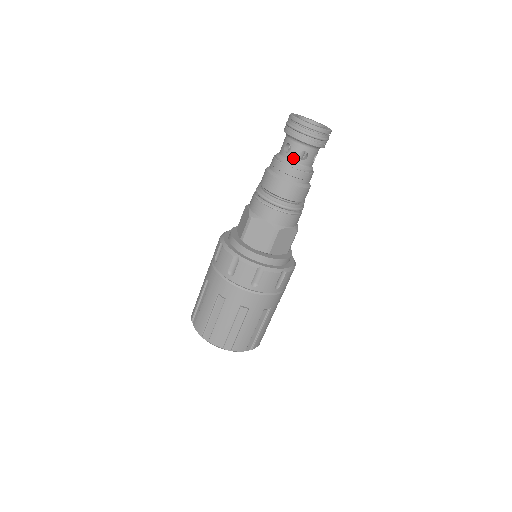
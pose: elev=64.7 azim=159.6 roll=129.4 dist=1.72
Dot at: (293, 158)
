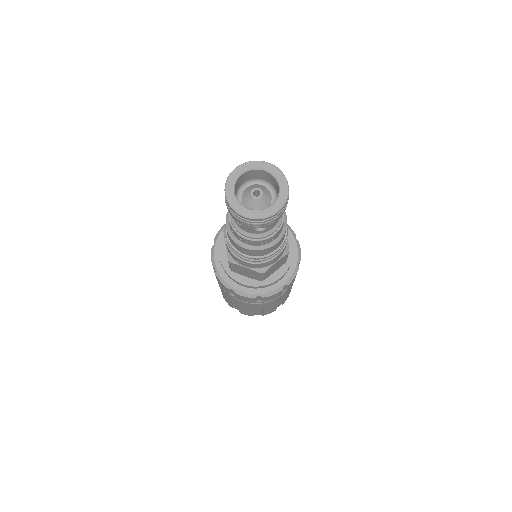
Dot at: (249, 231)
